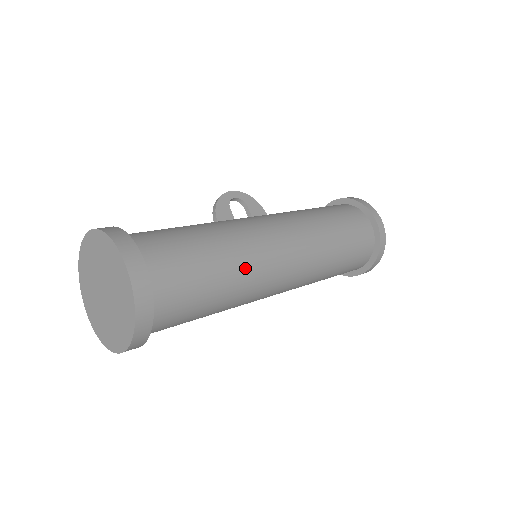
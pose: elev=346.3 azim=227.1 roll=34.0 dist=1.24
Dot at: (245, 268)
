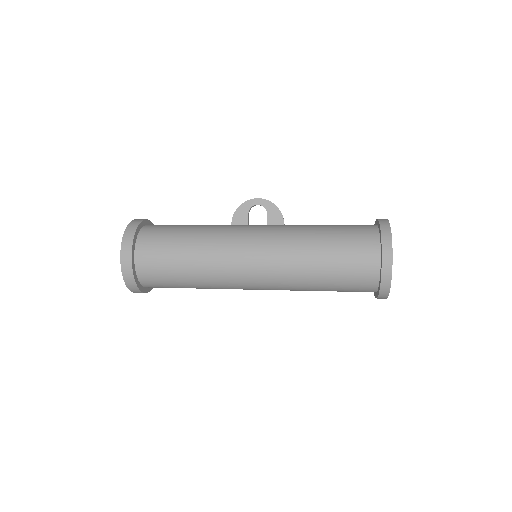
Dot at: (209, 271)
